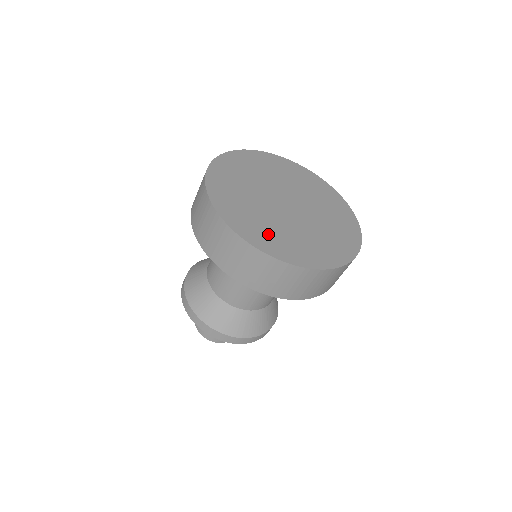
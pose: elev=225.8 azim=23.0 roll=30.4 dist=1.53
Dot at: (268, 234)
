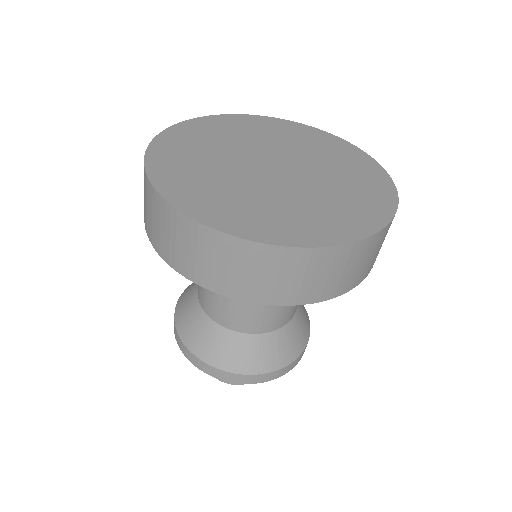
Dot at: (330, 216)
